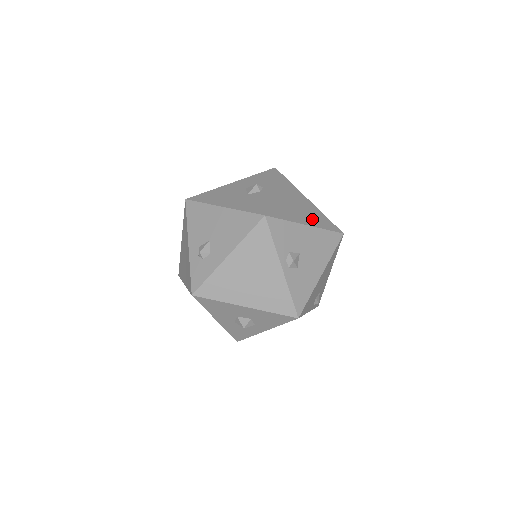
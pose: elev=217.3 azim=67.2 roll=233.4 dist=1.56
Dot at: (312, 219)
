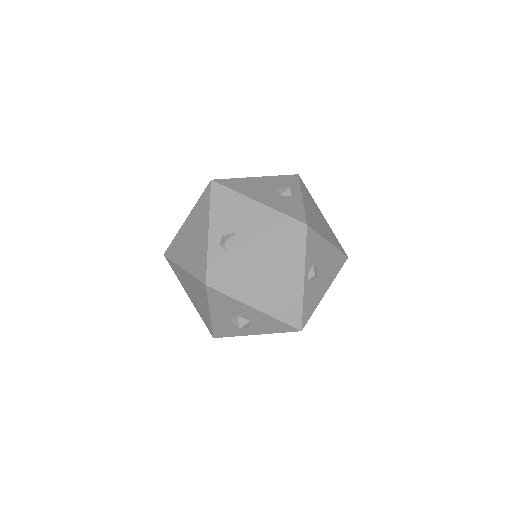
Dot at: (330, 237)
